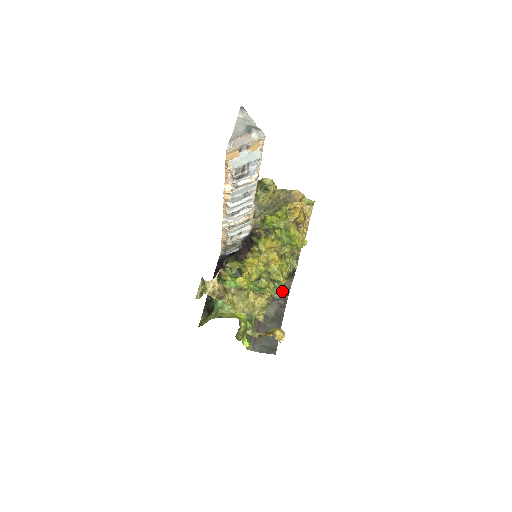
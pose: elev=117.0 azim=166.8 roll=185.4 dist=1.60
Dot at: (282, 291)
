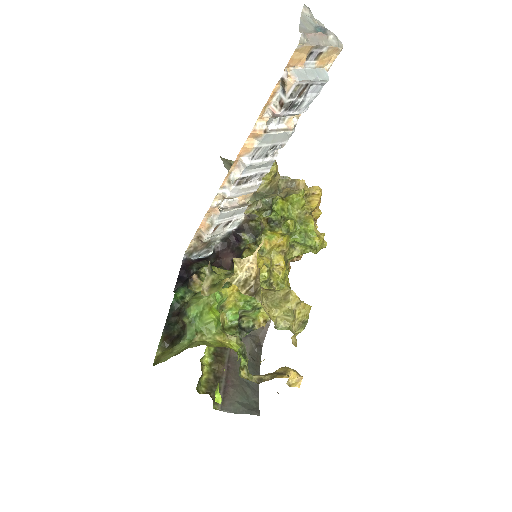
Dot at: occluded
